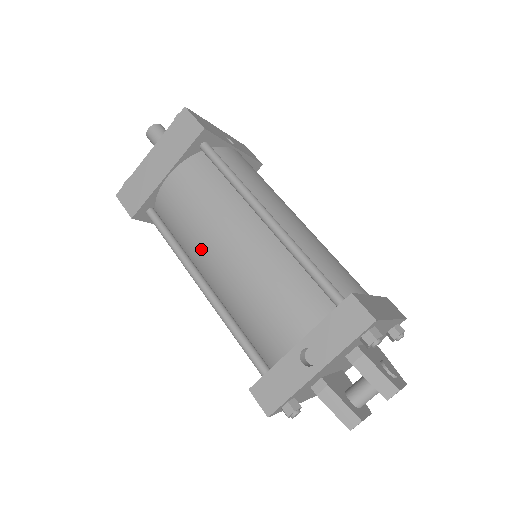
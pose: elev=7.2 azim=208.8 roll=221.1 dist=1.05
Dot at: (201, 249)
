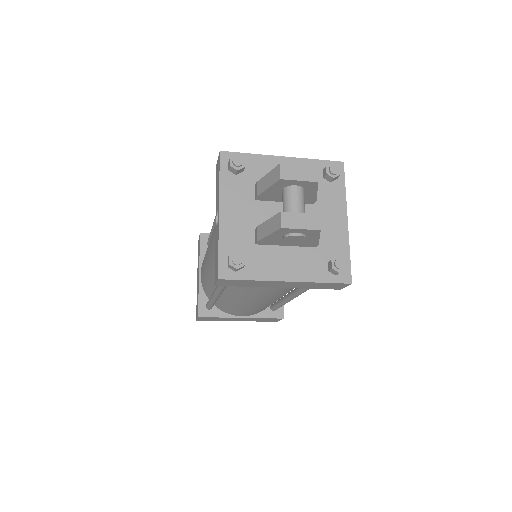
Dot at: (208, 275)
